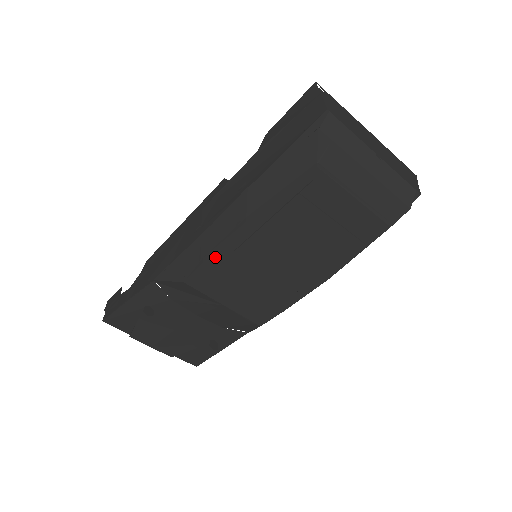
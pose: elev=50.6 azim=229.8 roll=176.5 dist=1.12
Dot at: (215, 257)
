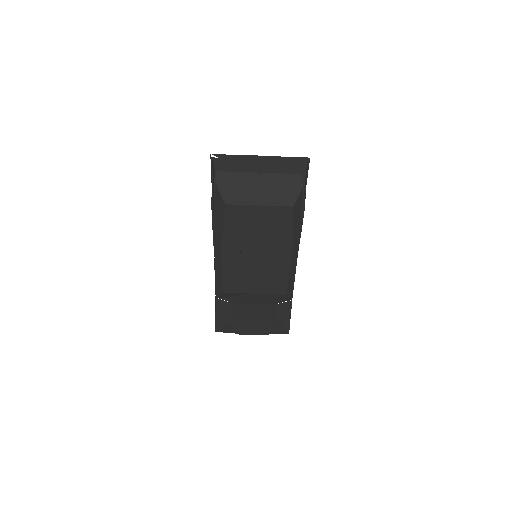
Dot at: (225, 272)
